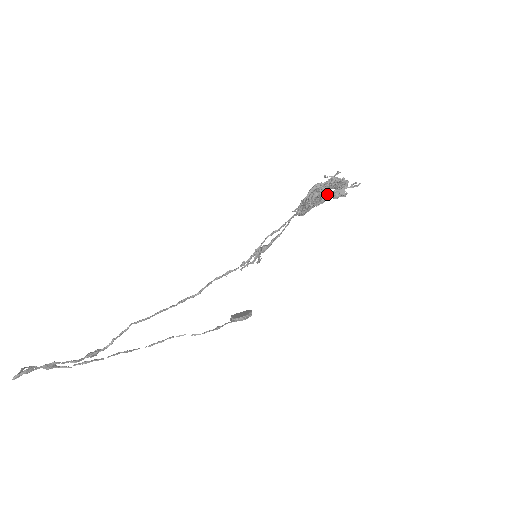
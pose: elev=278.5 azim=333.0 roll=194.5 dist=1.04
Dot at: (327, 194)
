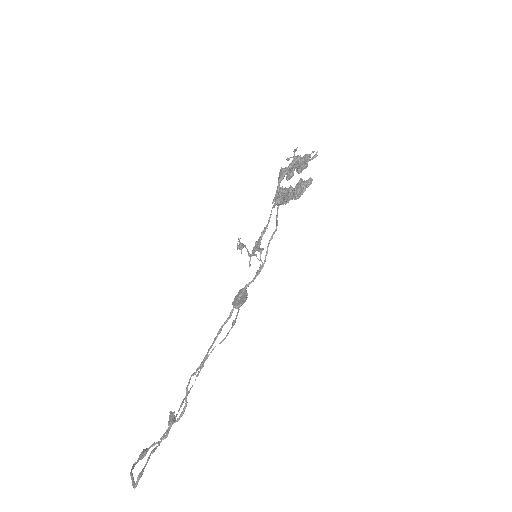
Dot at: (310, 183)
